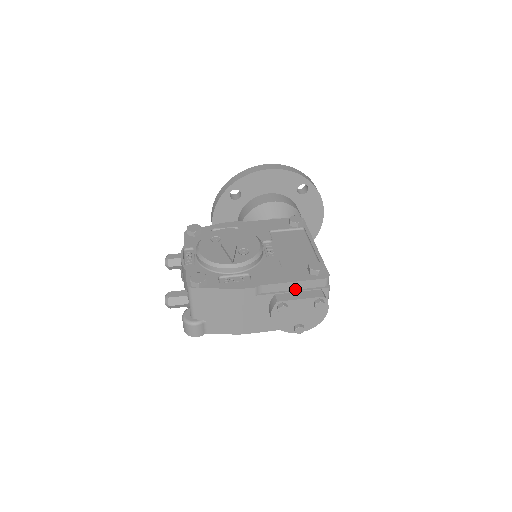
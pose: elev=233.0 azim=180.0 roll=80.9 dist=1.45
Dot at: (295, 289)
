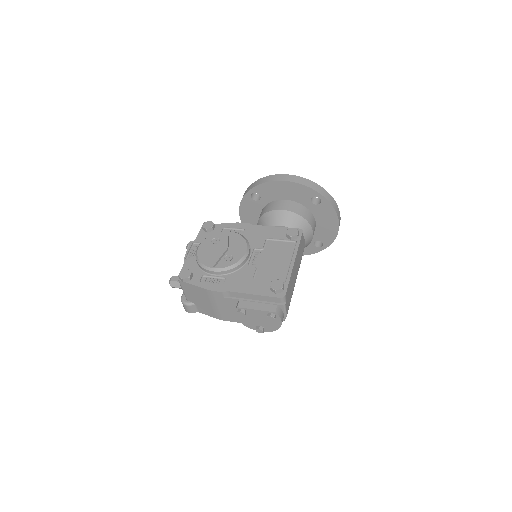
Dot at: (256, 299)
